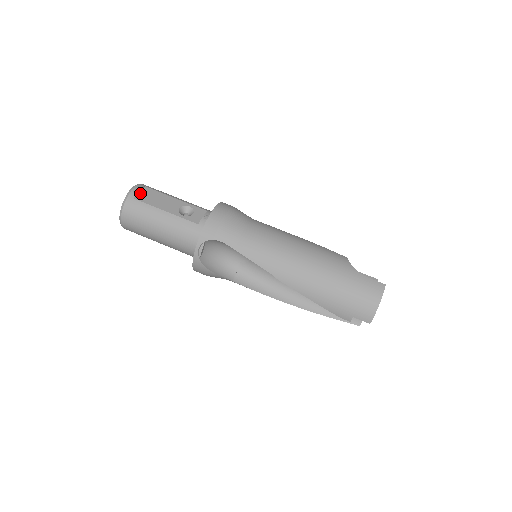
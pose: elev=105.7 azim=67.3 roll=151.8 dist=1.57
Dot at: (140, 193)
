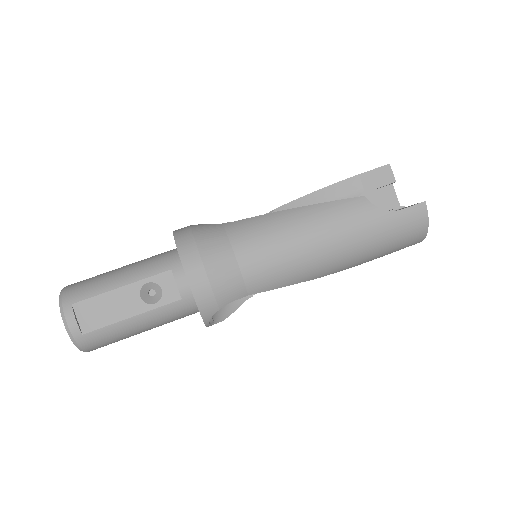
Dot at: (79, 320)
